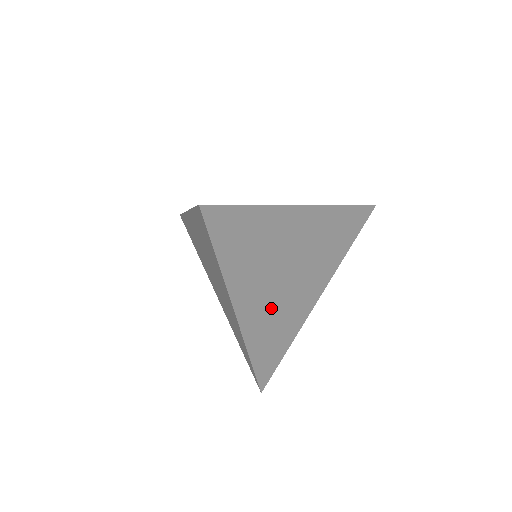
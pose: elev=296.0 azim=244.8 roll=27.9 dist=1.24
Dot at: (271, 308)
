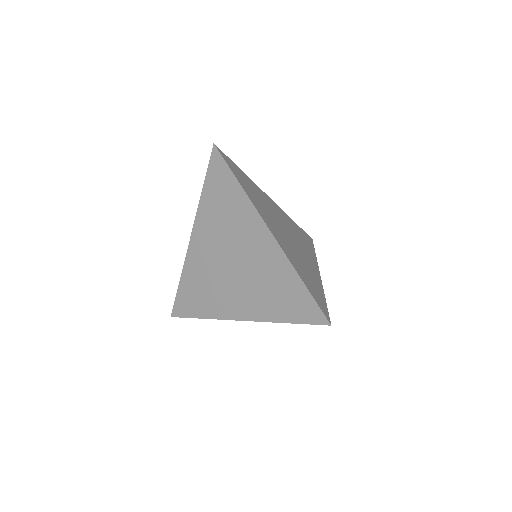
Dot at: (290, 248)
